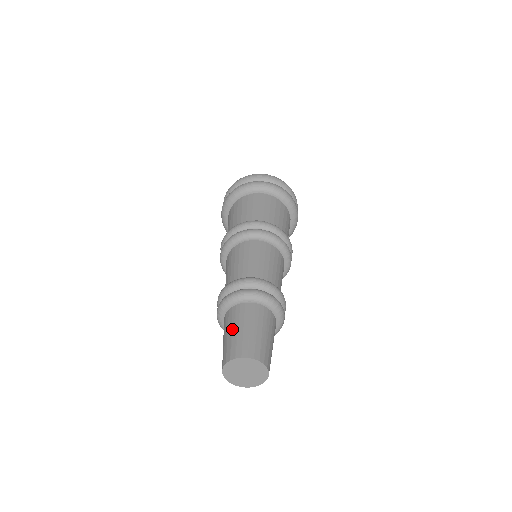
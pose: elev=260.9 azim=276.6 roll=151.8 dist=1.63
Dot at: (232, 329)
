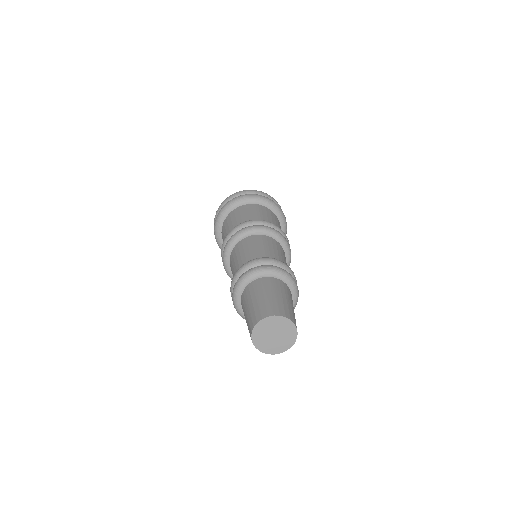
Dot at: (257, 297)
